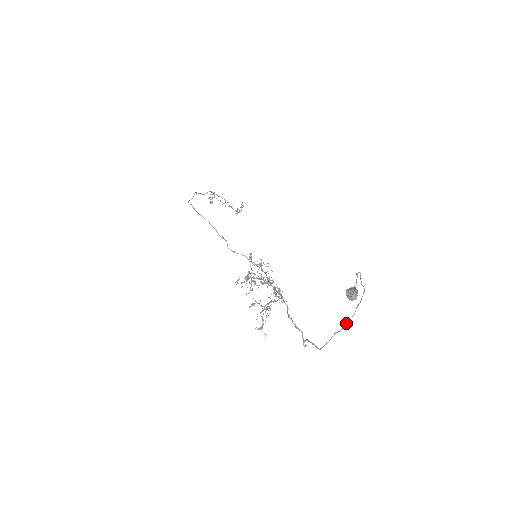
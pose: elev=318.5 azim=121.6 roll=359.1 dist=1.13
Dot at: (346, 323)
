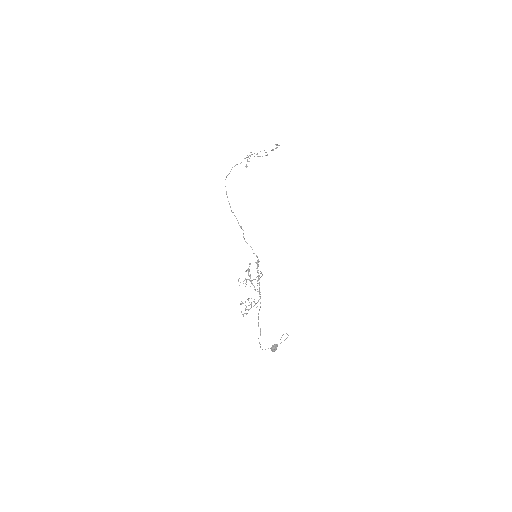
Dot at: occluded
